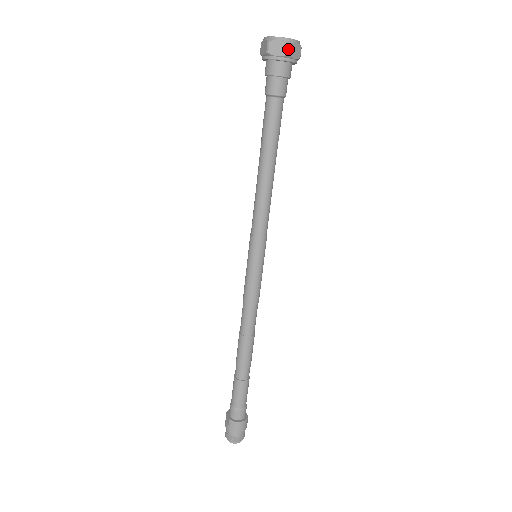
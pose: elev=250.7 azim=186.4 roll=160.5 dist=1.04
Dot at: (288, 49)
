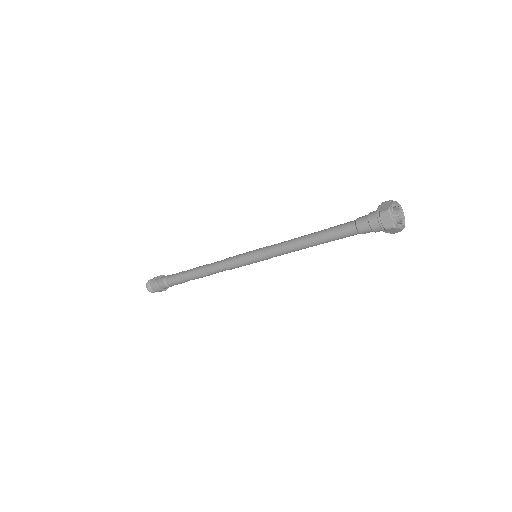
Dot at: (389, 228)
